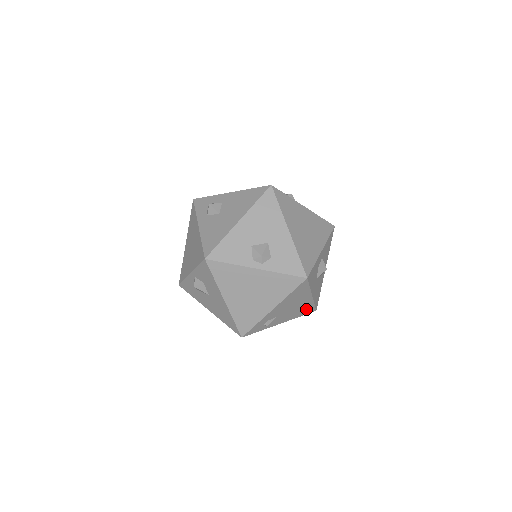
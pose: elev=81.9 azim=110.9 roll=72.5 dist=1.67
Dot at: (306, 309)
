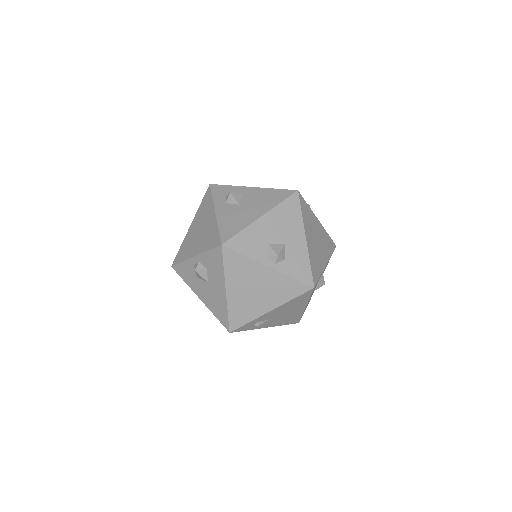
Dot at: (293, 319)
